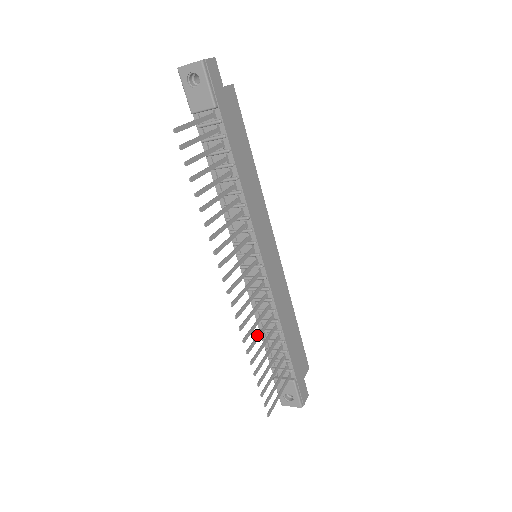
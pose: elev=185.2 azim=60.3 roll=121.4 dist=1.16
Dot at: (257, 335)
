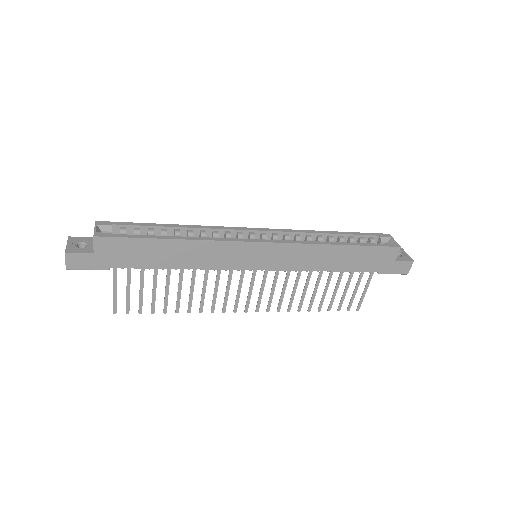
Dot at: (302, 295)
